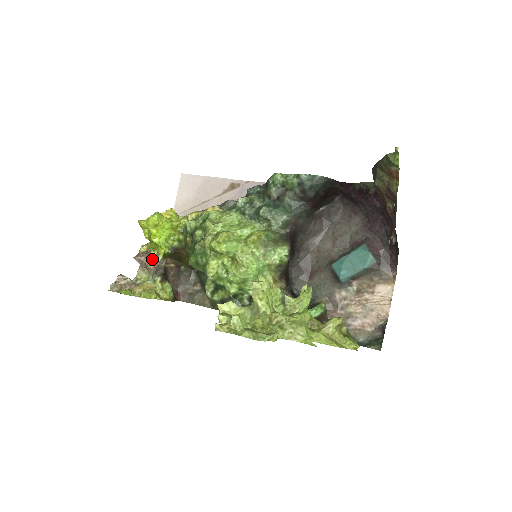
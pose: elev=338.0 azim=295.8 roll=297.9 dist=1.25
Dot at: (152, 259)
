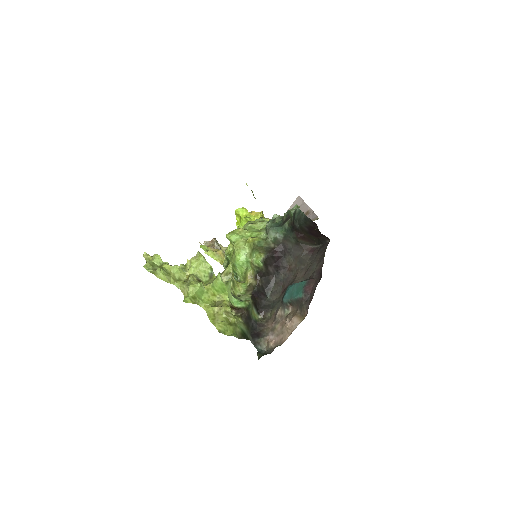
Dot at: occluded
